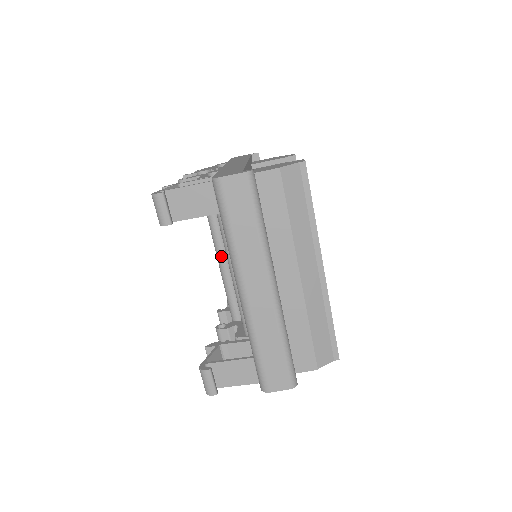
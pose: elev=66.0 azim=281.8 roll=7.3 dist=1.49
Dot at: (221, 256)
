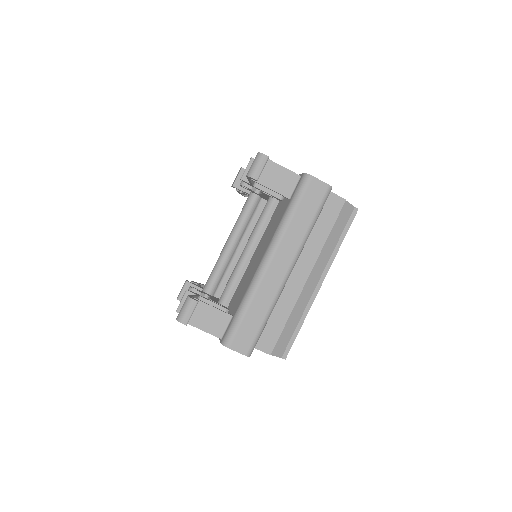
Dot at: (234, 237)
